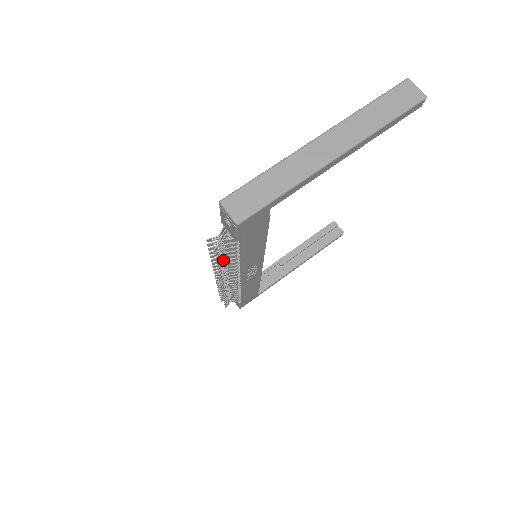
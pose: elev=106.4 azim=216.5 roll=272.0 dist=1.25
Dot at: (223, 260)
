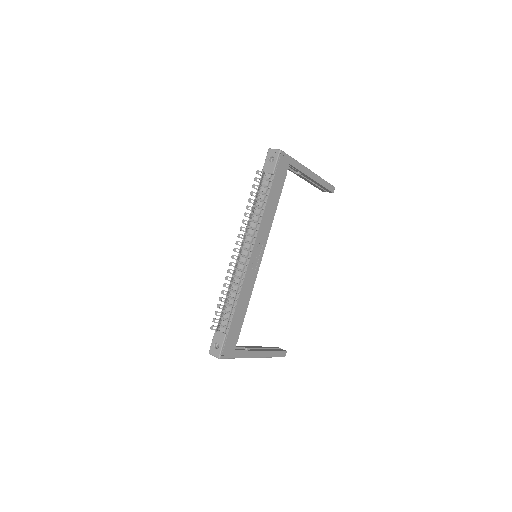
Dot at: (254, 207)
